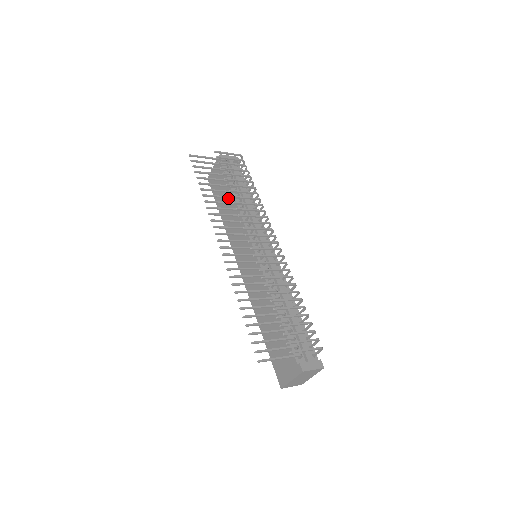
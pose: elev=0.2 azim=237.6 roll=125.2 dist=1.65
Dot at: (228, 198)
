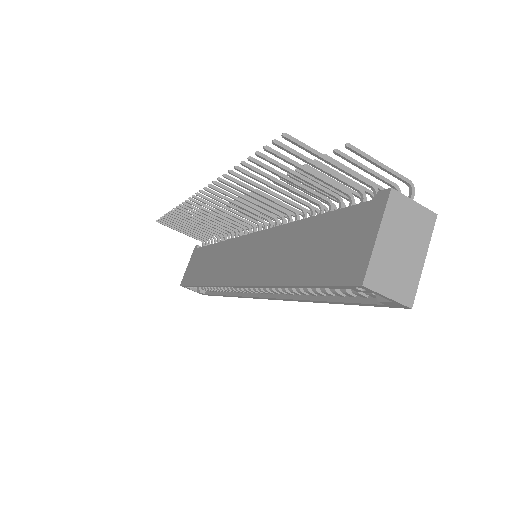
Dot at: (207, 227)
